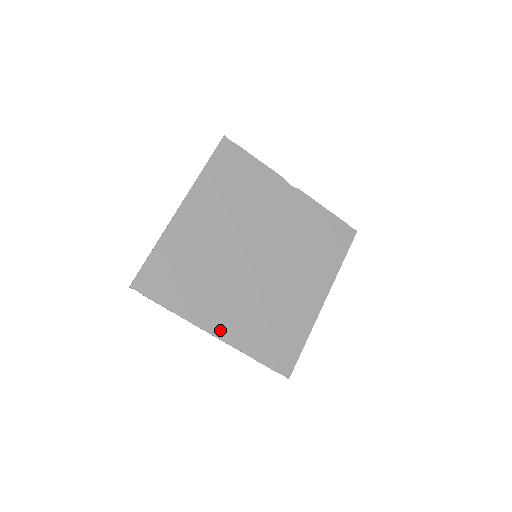
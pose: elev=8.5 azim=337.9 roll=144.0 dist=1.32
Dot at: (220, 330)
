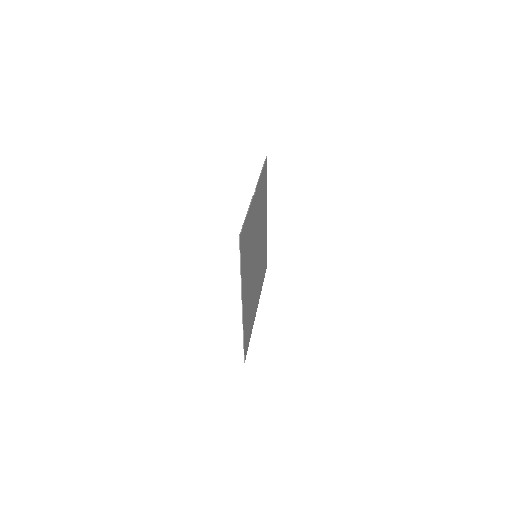
Dot at: (257, 304)
